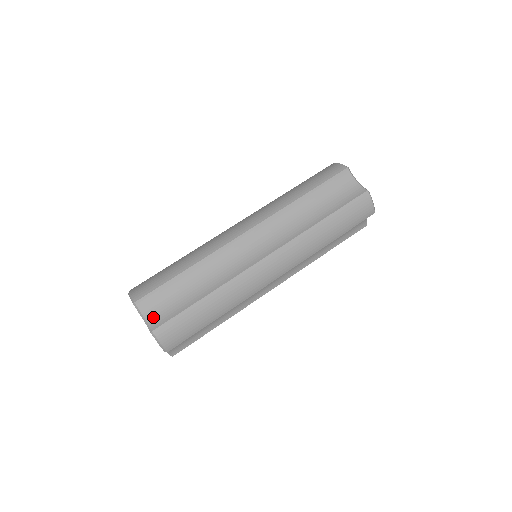
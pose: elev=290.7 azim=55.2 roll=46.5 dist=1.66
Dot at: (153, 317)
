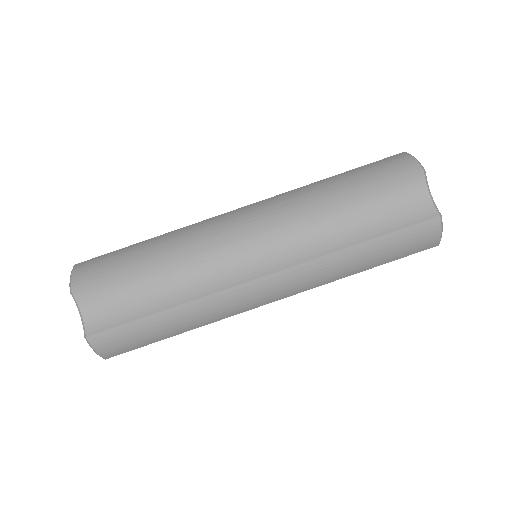
Dot at: (93, 316)
